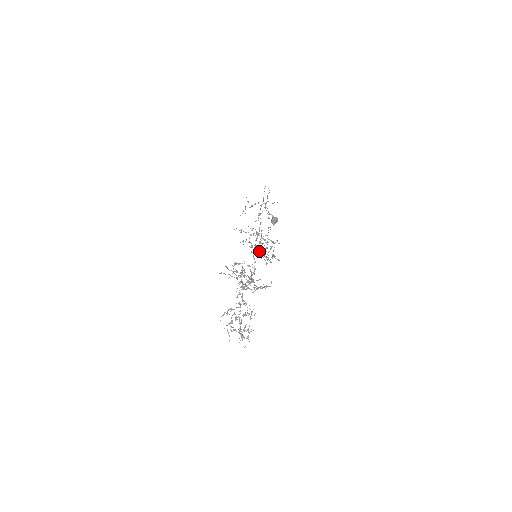
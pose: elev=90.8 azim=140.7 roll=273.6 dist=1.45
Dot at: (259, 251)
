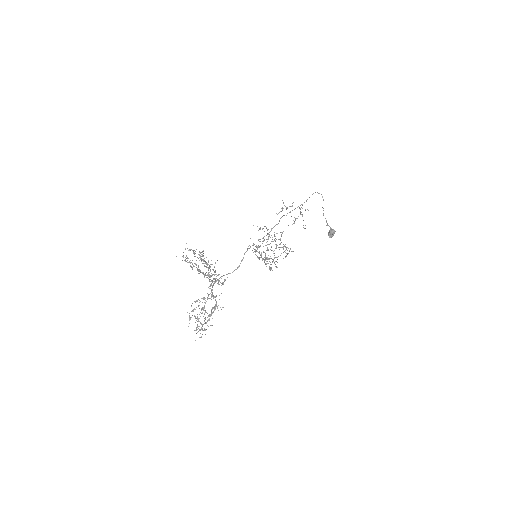
Dot at: (261, 252)
